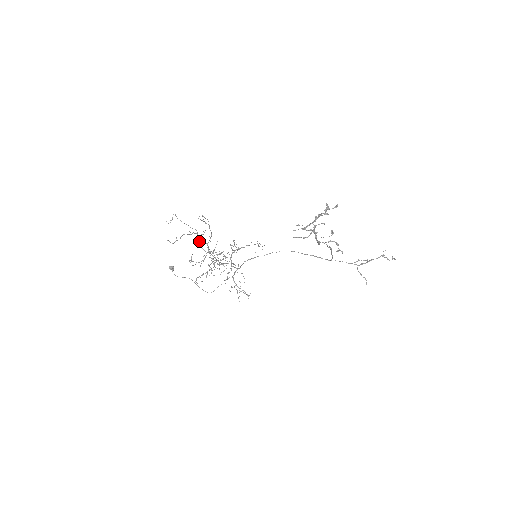
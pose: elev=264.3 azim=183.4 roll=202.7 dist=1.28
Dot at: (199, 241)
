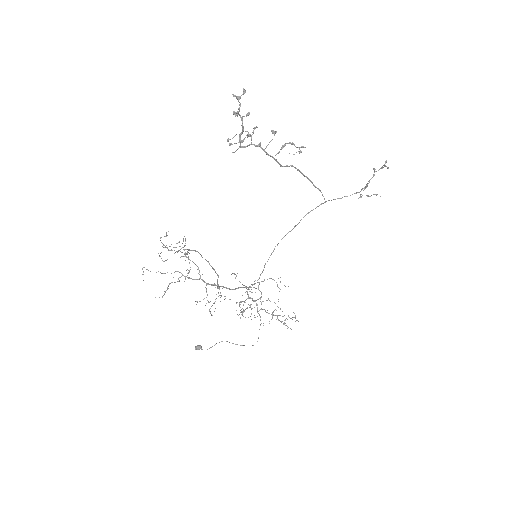
Dot at: occluded
